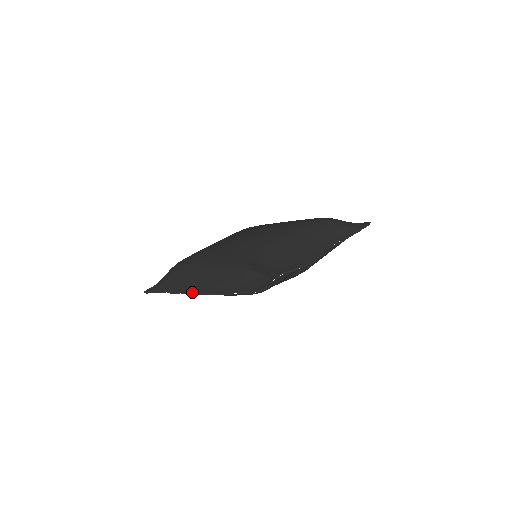
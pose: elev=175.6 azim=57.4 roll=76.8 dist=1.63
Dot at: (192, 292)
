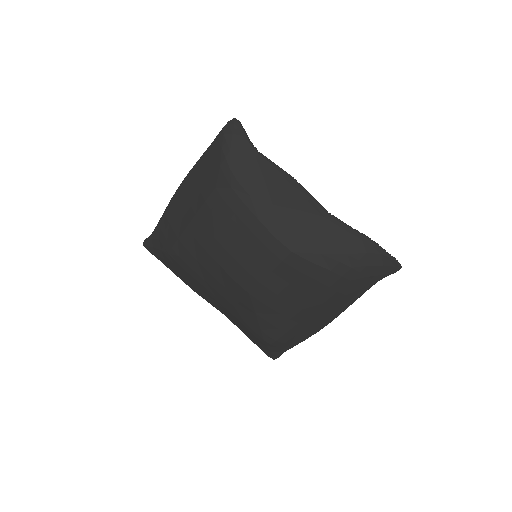
Dot at: (179, 190)
